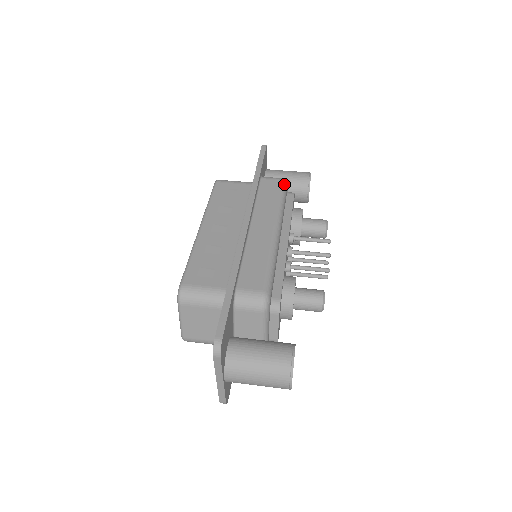
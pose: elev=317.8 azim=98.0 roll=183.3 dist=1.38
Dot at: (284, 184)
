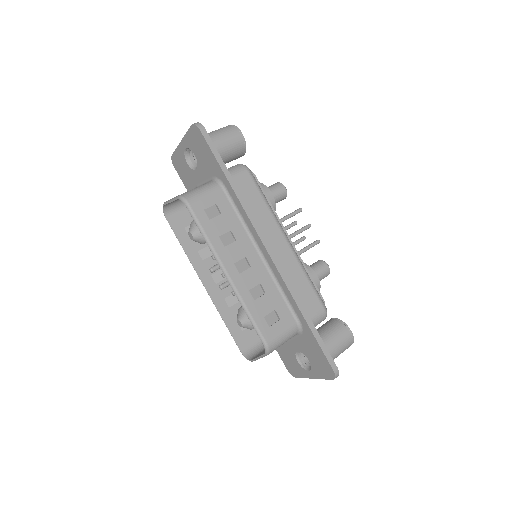
Dot at: (253, 176)
